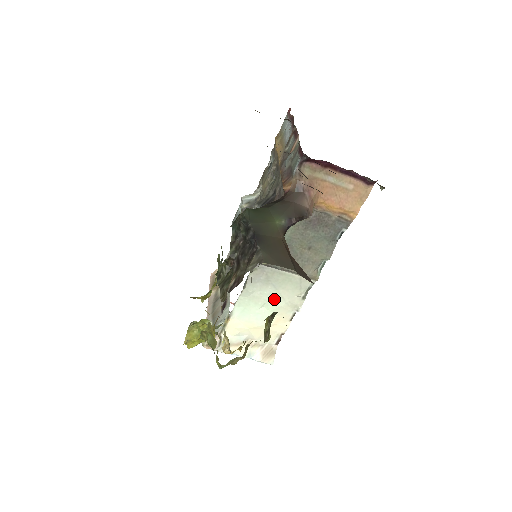
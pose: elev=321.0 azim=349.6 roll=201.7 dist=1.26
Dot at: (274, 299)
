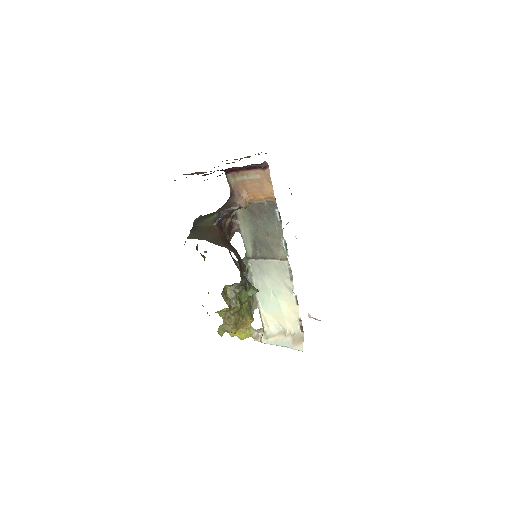
Dot at: (275, 286)
